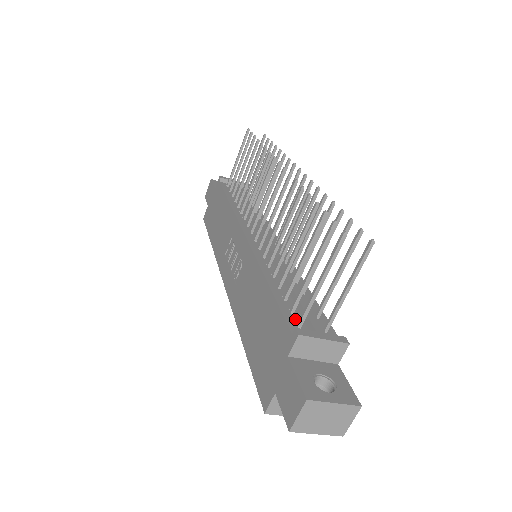
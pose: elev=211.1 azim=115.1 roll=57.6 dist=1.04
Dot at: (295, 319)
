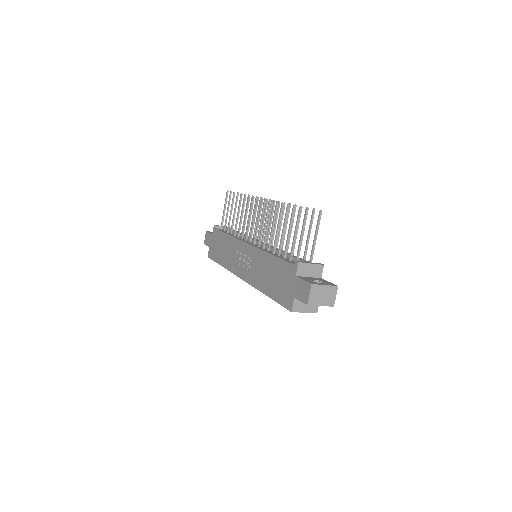
Dot at: (293, 262)
